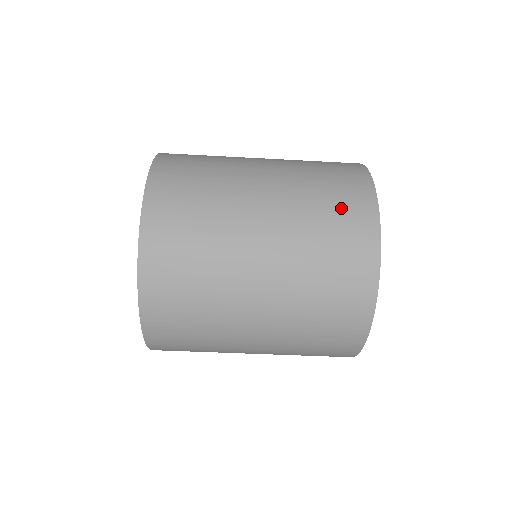
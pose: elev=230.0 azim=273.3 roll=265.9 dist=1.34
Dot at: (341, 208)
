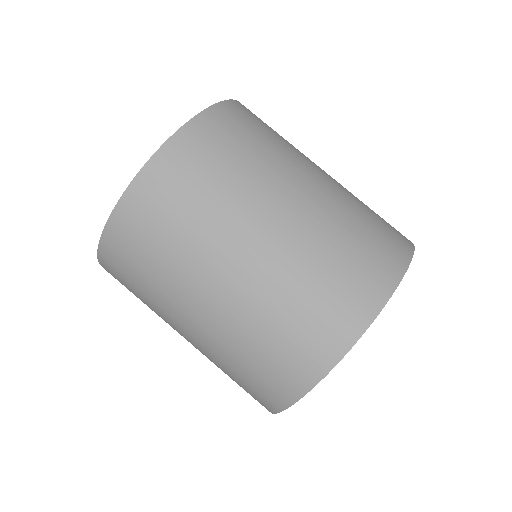
Dot at: (353, 272)
